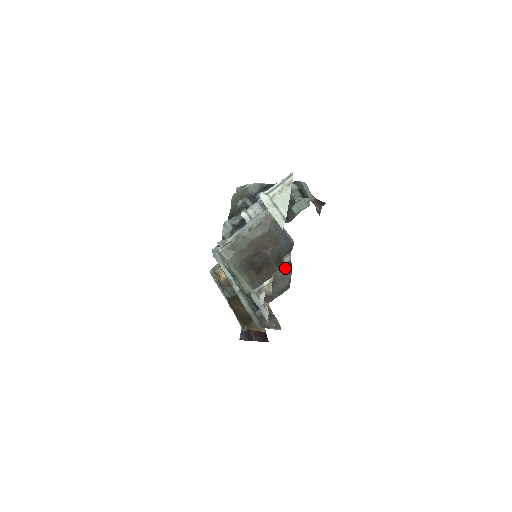
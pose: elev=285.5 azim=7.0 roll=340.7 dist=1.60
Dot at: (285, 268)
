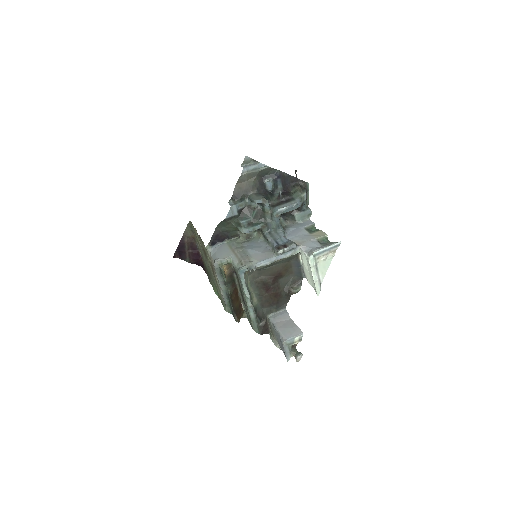
Dot at: (290, 295)
